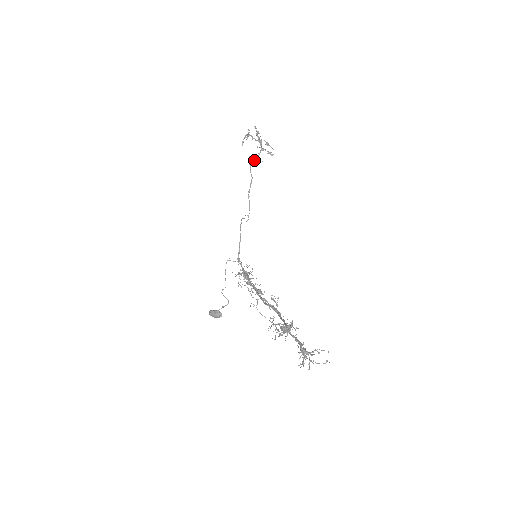
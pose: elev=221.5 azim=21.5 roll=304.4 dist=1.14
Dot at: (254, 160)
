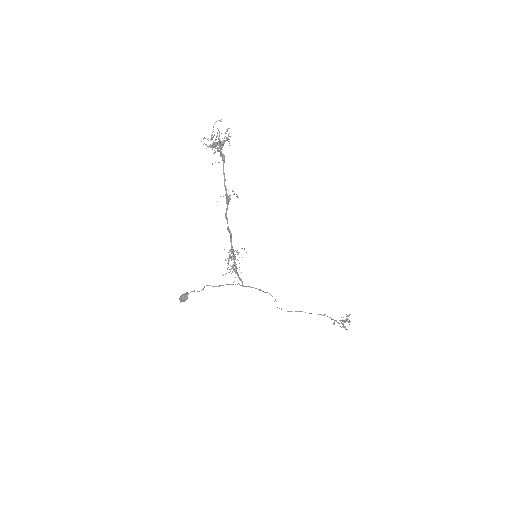
Dot at: occluded
